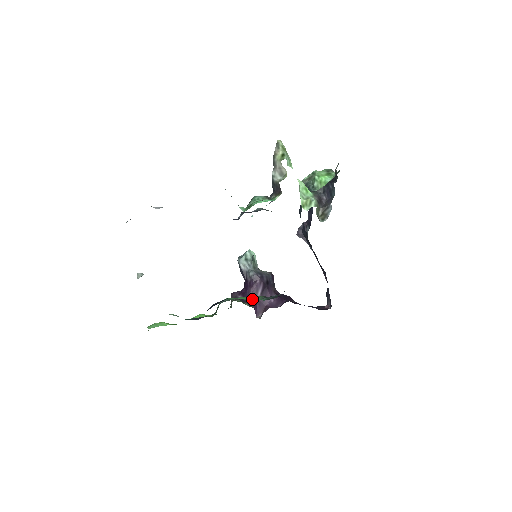
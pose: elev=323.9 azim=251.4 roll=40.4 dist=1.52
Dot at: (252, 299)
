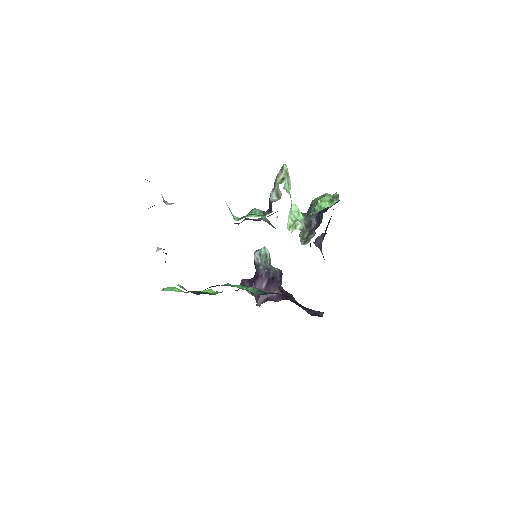
Dot at: occluded
